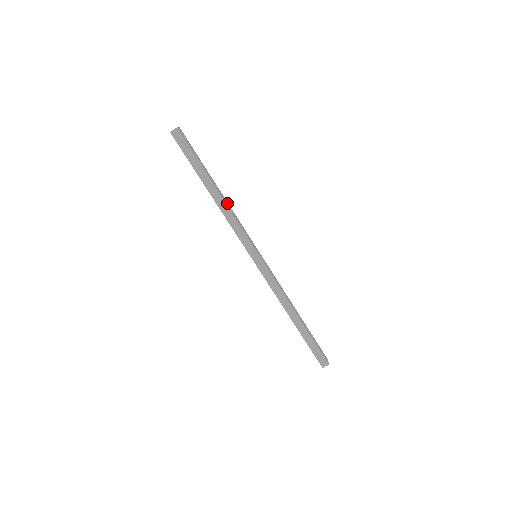
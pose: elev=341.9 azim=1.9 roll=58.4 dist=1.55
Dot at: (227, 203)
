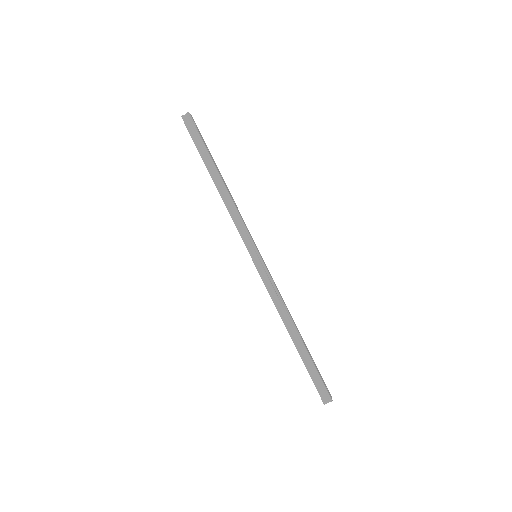
Dot at: (231, 195)
